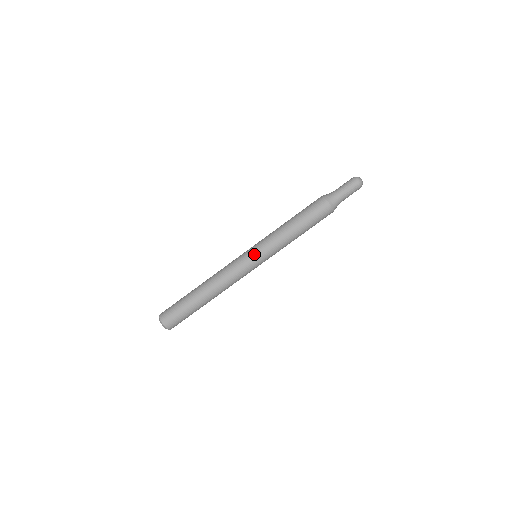
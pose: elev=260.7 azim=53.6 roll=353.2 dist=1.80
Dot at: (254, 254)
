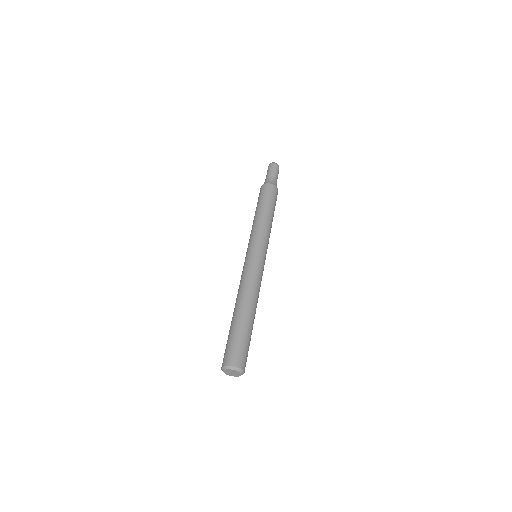
Dot at: (248, 251)
